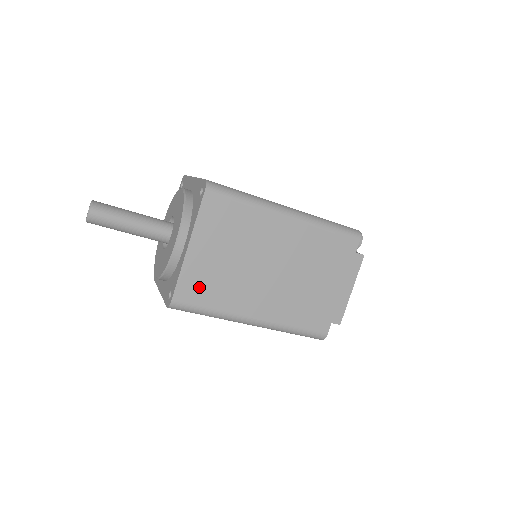
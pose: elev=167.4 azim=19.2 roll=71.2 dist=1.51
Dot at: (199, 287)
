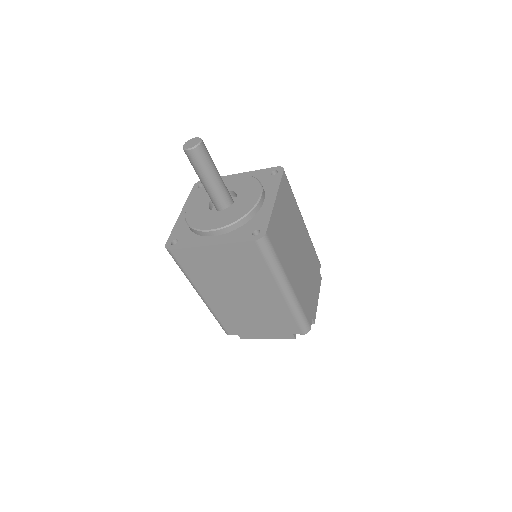
Dot at: (192, 261)
